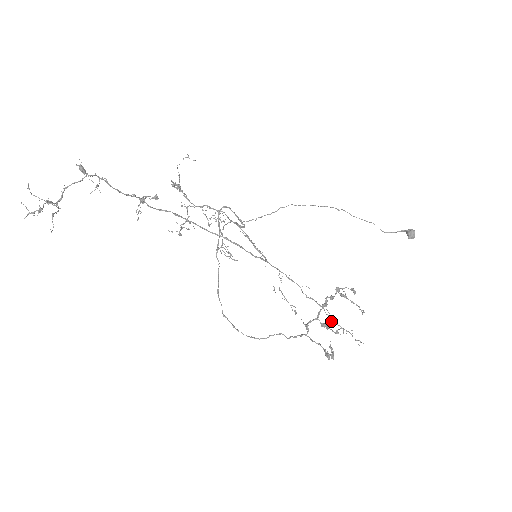
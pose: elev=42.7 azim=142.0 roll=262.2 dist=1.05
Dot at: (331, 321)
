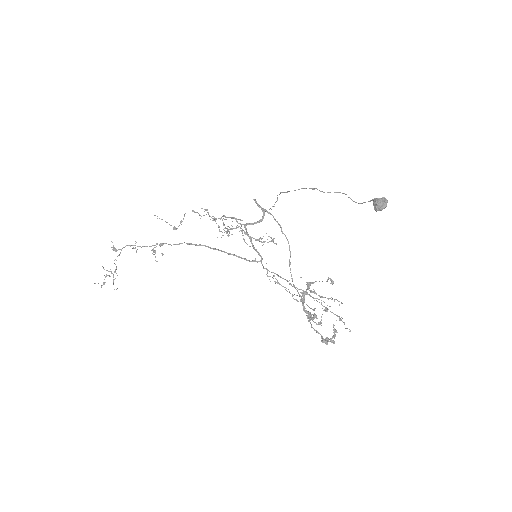
Dot at: occluded
